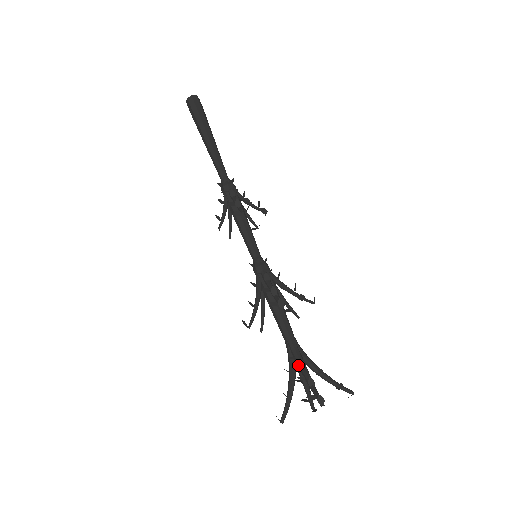
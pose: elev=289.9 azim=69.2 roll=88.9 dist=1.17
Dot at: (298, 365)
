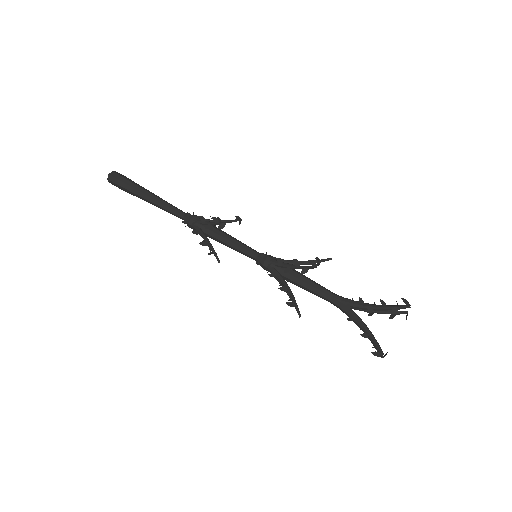
Dot at: (351, 319)
